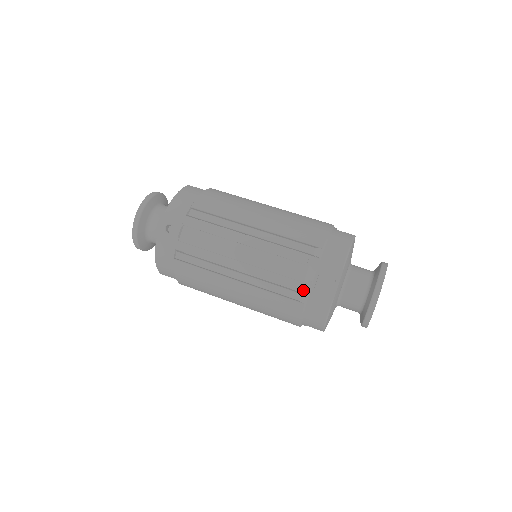
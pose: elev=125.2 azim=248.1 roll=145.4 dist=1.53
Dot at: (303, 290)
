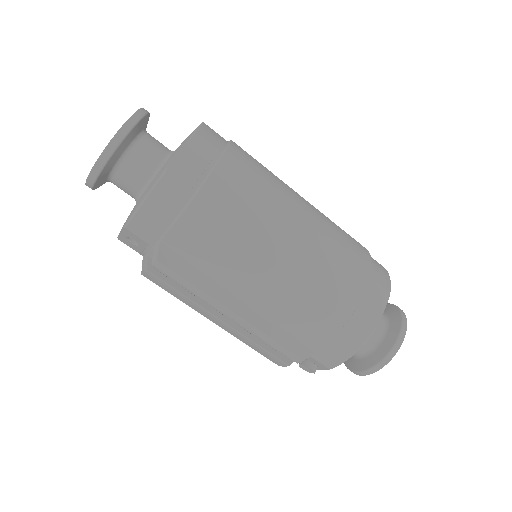
Dot at: occluded
